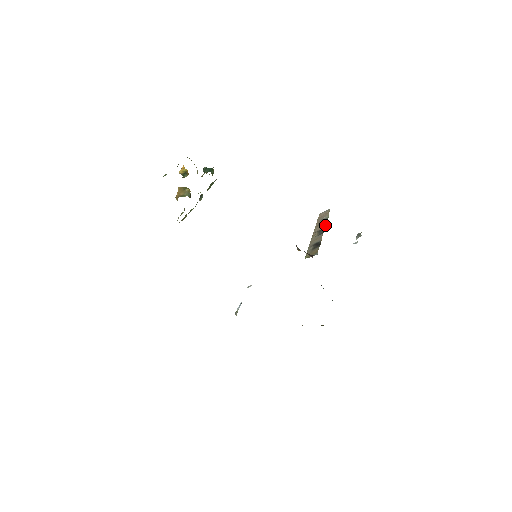
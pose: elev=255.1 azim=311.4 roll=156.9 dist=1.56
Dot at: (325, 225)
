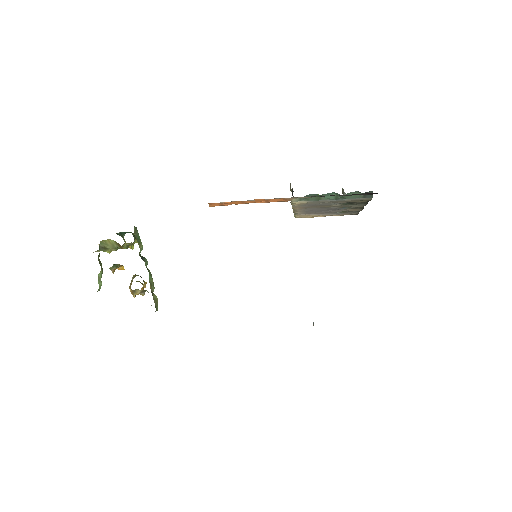
Dot at: occluded
